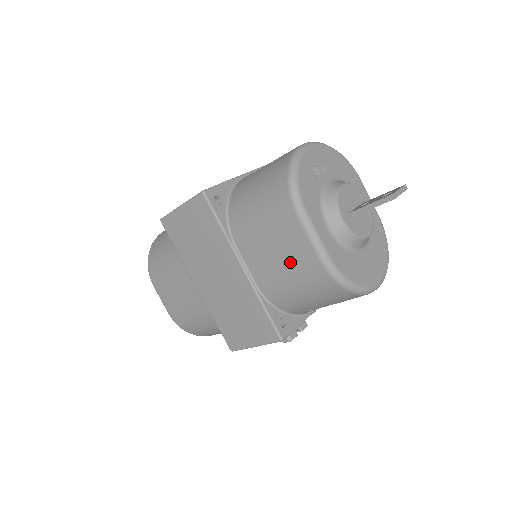
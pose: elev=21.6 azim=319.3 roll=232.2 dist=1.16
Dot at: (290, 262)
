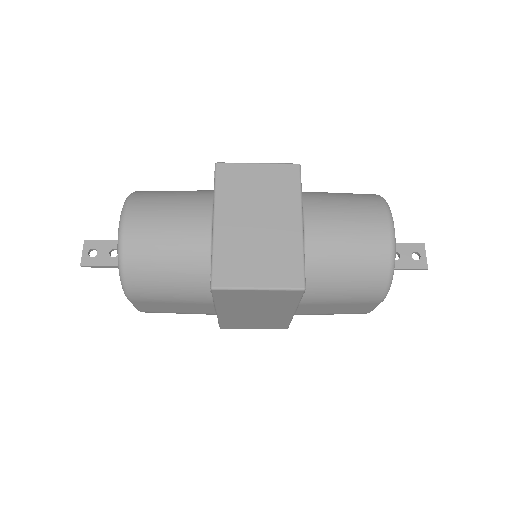
Dot at: (343, 312)
